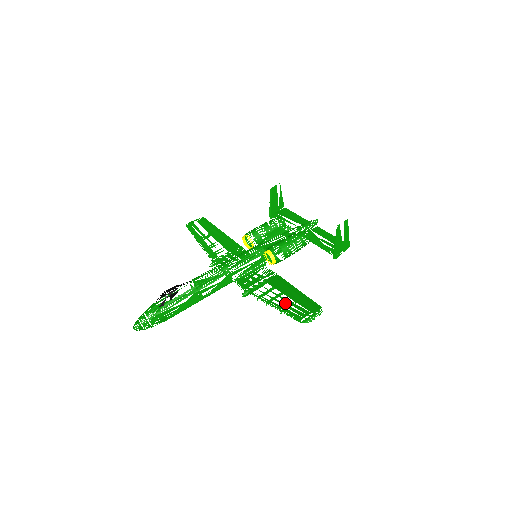
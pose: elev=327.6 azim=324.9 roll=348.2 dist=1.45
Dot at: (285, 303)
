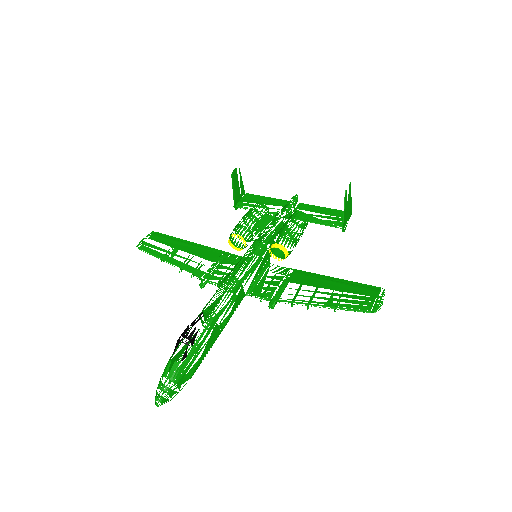
Dot at: (332, 298)
